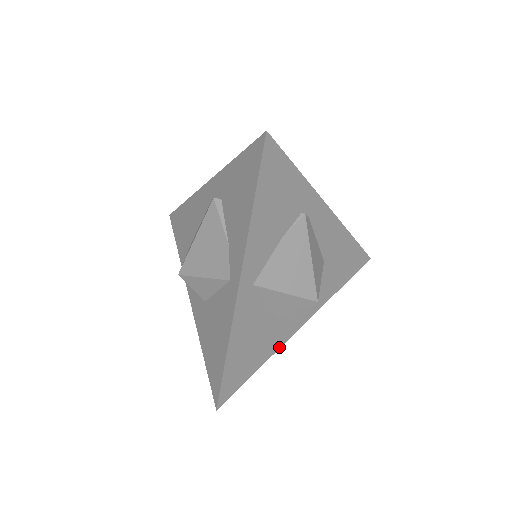
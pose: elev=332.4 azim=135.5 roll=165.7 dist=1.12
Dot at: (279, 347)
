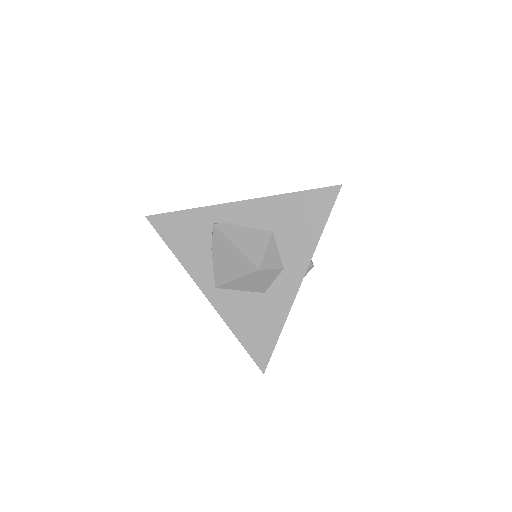
Dot at: (289, 311)
